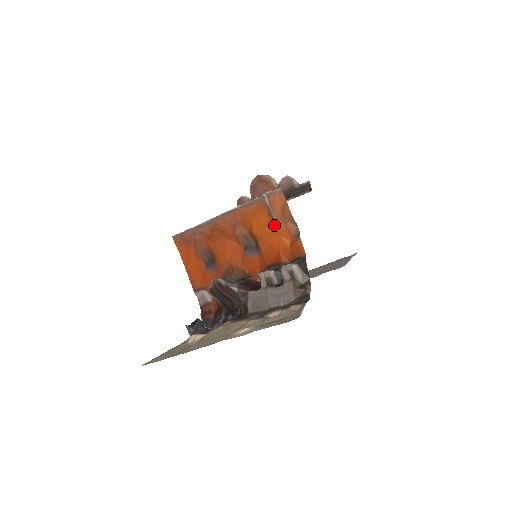
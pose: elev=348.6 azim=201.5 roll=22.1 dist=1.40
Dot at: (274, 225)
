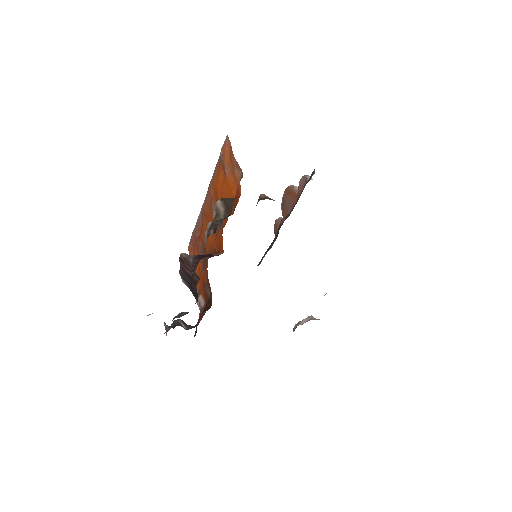
Dot at: (227, 180)
